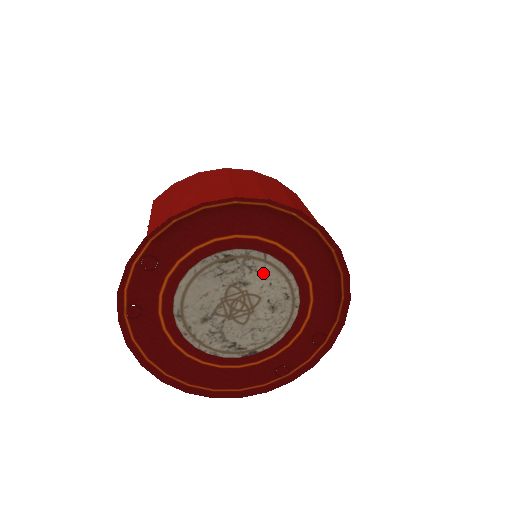
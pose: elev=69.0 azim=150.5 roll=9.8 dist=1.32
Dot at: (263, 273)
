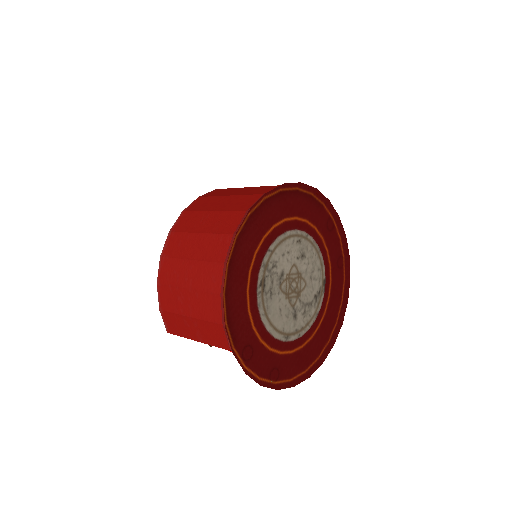
Dot at: (279, 256)
